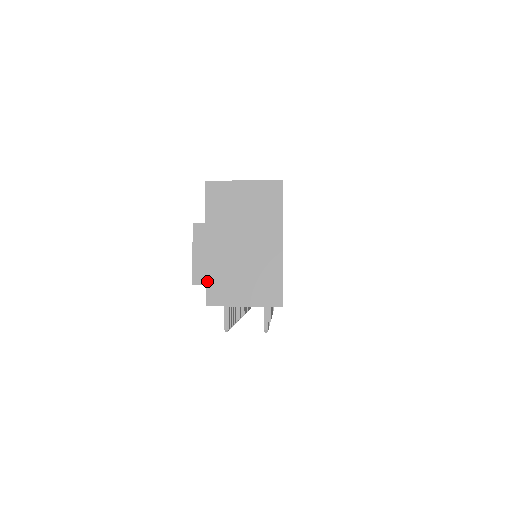
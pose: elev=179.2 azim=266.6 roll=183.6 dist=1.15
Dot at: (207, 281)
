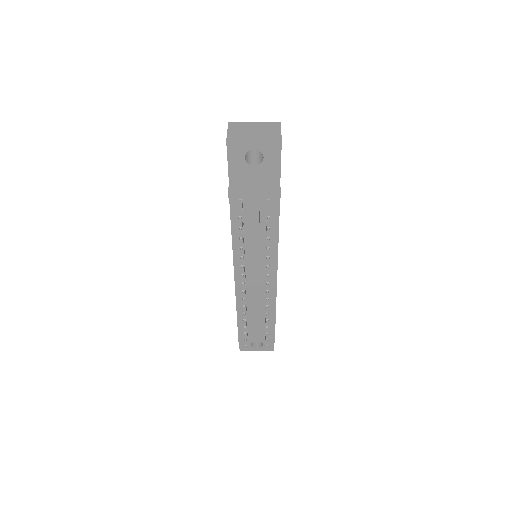
Dot at: (235, 140)
